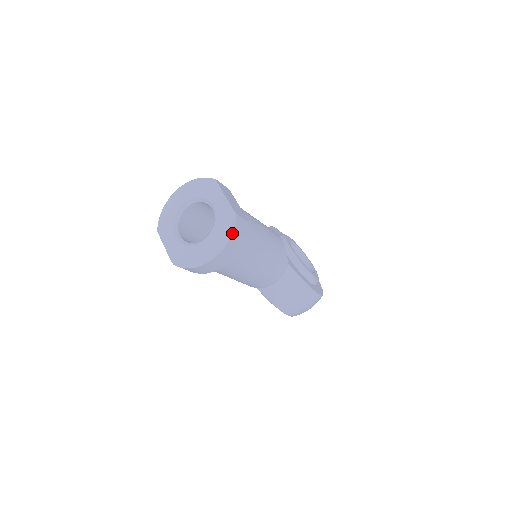
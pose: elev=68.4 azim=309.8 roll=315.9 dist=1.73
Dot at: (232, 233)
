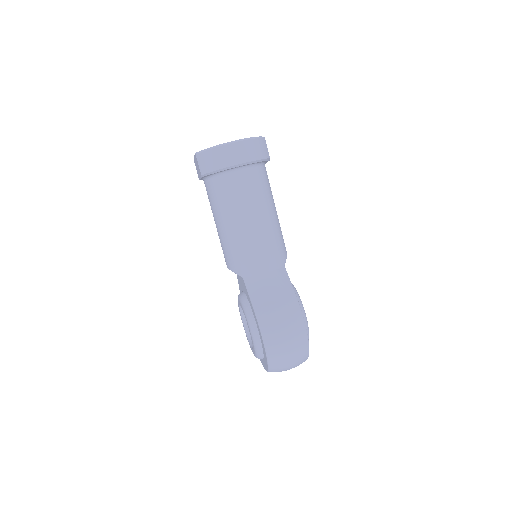
Dot at: (256, 138)
